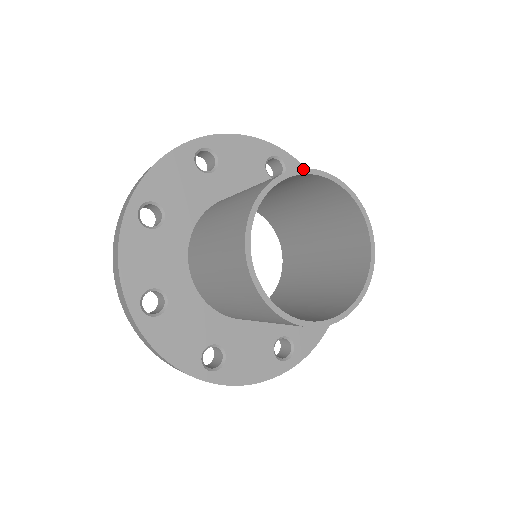
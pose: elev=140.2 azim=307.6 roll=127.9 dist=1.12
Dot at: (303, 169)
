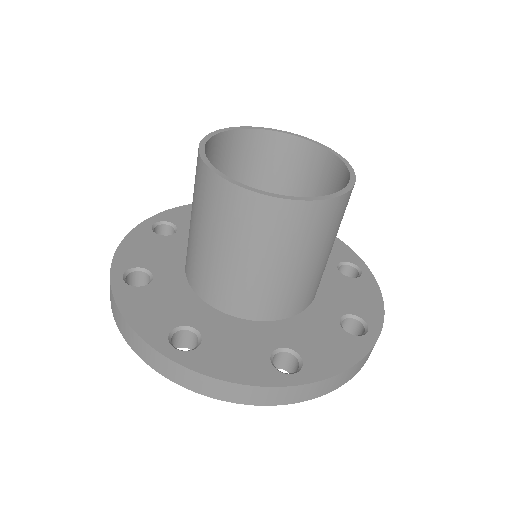
Dot at: (225, 129)
